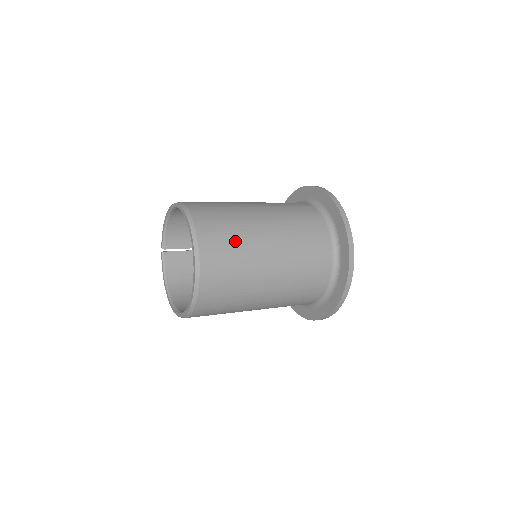
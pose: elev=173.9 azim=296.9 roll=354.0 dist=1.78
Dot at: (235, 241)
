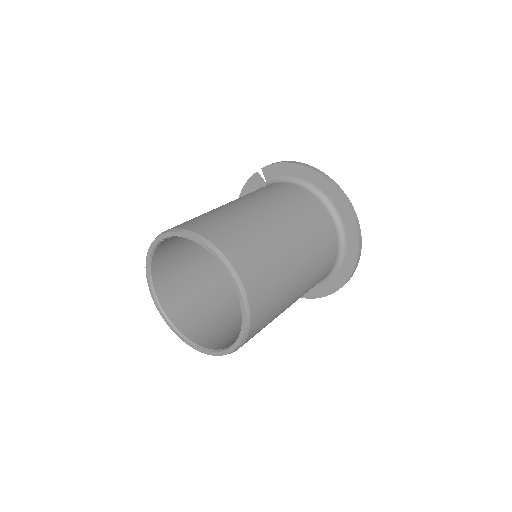
Dot at: (271, 320)
